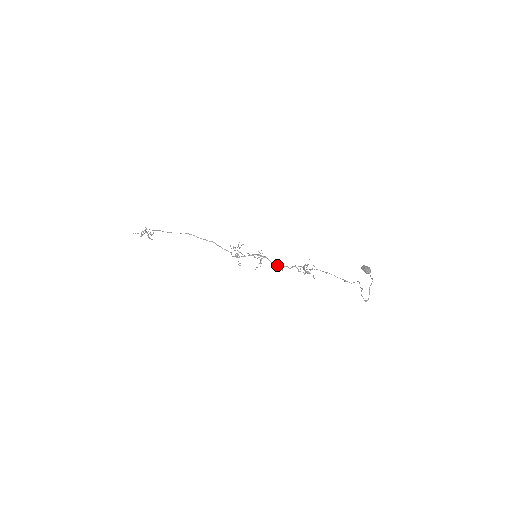
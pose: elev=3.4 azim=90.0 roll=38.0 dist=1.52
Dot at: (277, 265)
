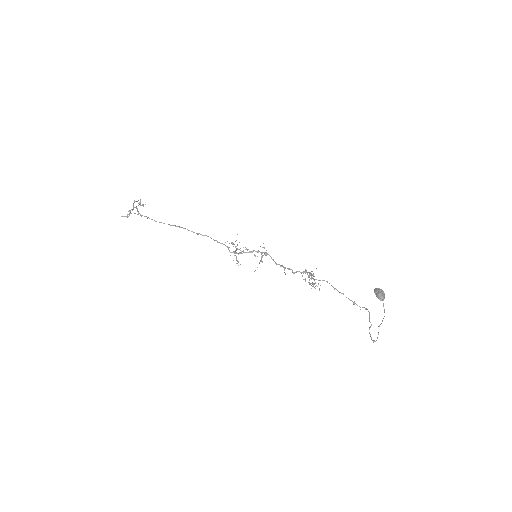
Dot at: (280, 265)
